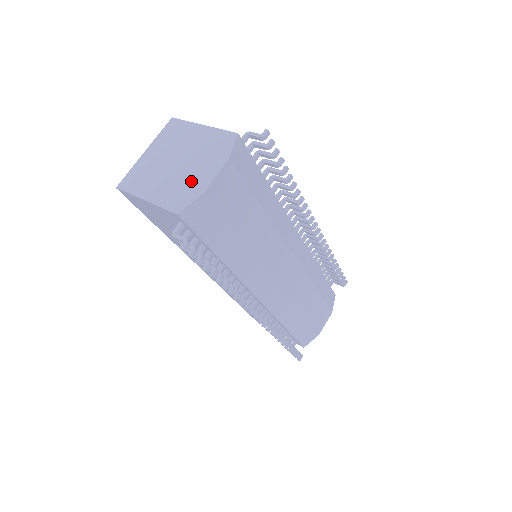
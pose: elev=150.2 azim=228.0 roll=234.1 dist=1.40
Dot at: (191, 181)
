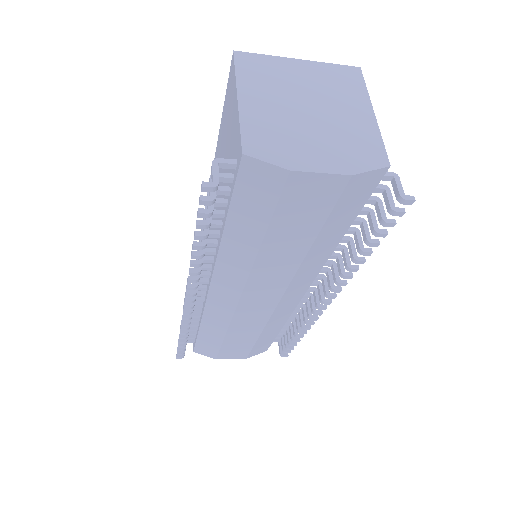
Dot at: (296, 143)
